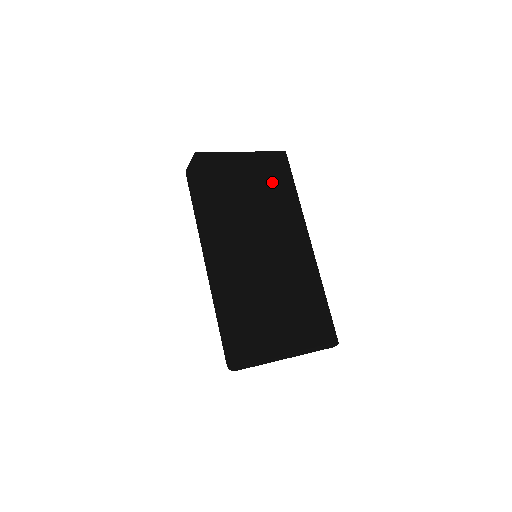
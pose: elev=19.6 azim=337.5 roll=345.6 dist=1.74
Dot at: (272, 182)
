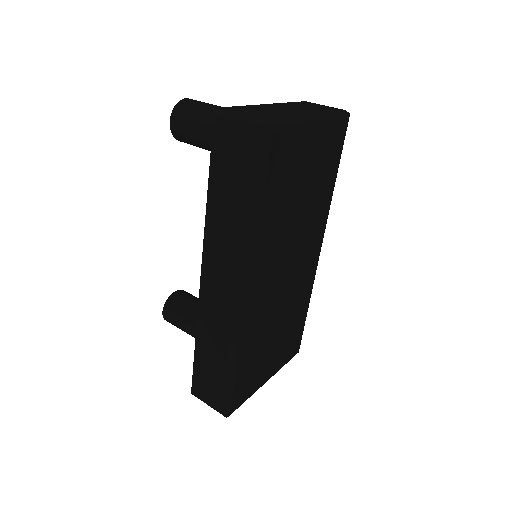
Dot at: (323, 171)
